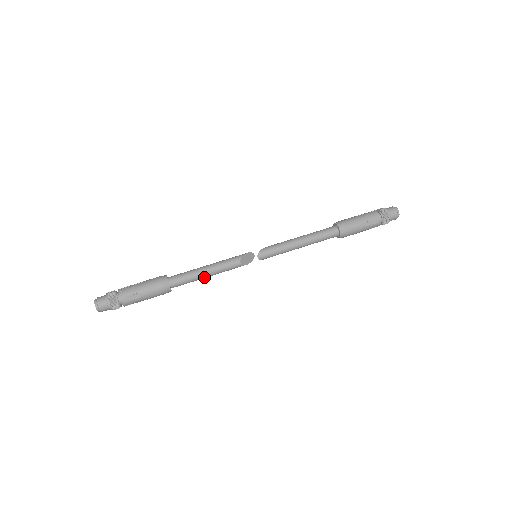
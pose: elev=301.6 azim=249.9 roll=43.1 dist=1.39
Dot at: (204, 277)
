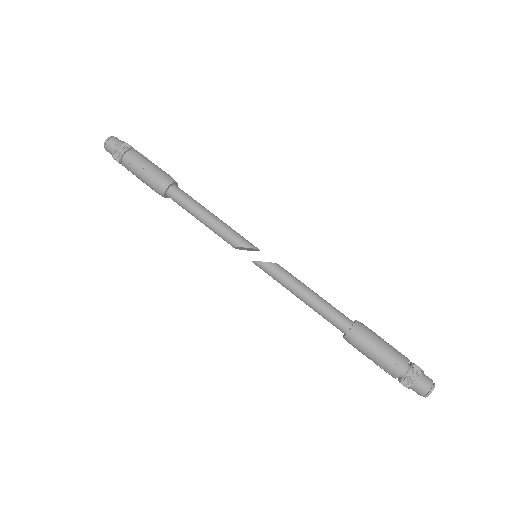
Dot at: occluded
